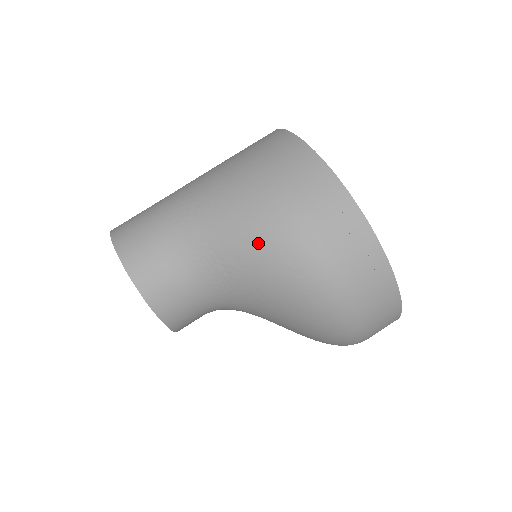
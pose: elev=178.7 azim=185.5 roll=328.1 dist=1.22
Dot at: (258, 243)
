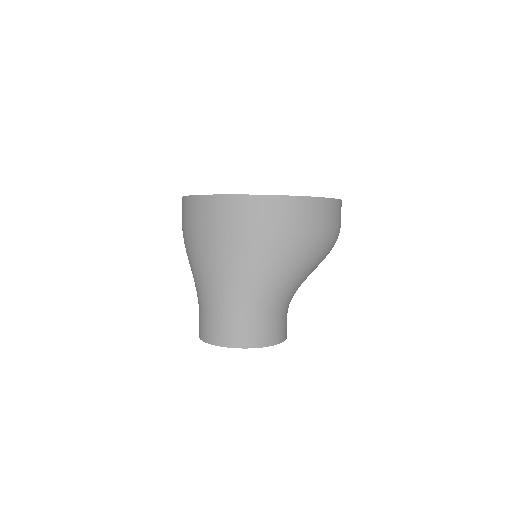
Dot at: (318, 260)
